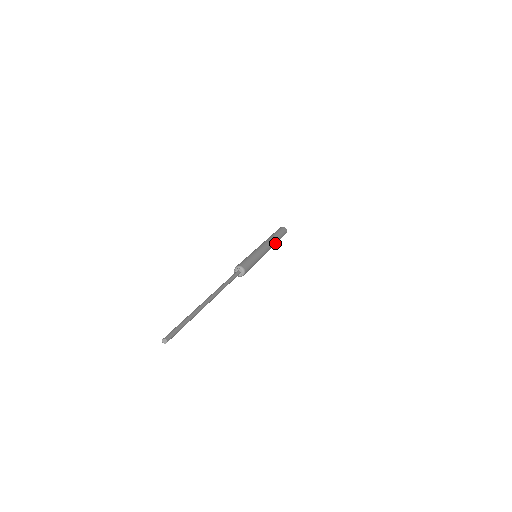
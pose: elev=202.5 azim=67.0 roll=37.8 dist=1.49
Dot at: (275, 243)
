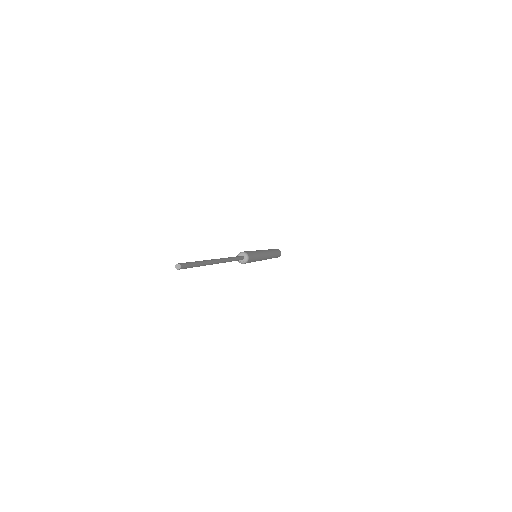
Dot at: (272, 256)
